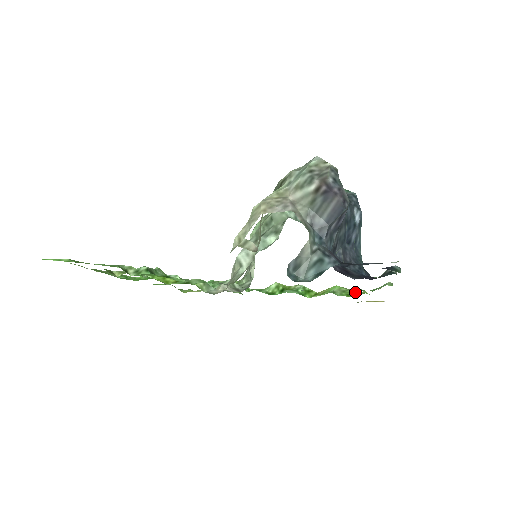
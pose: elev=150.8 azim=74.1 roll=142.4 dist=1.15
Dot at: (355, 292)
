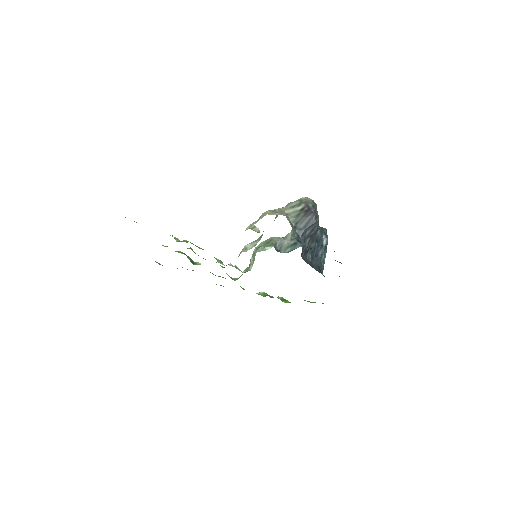
Dot at: occluded
